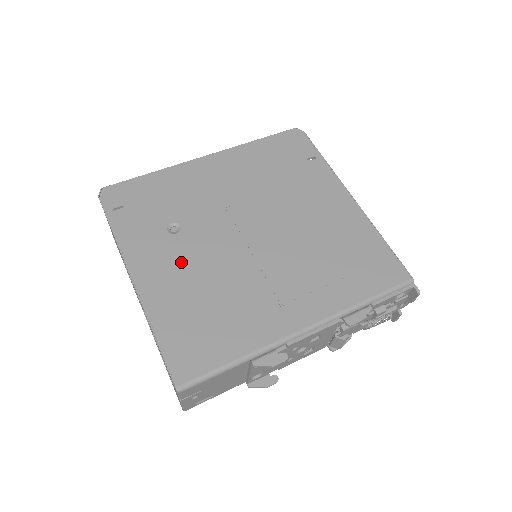
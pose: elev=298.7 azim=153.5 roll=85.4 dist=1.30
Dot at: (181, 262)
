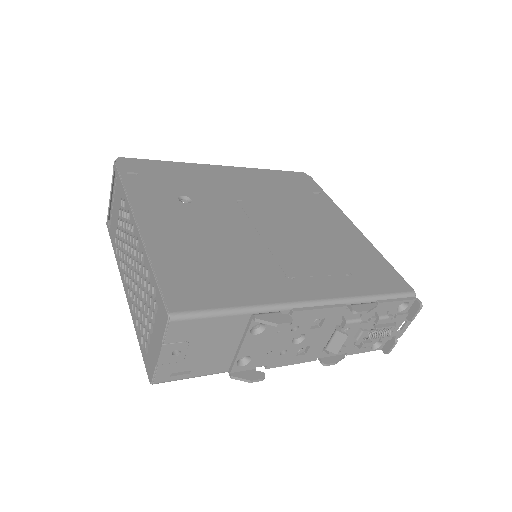
Dot at: (189, 223)
